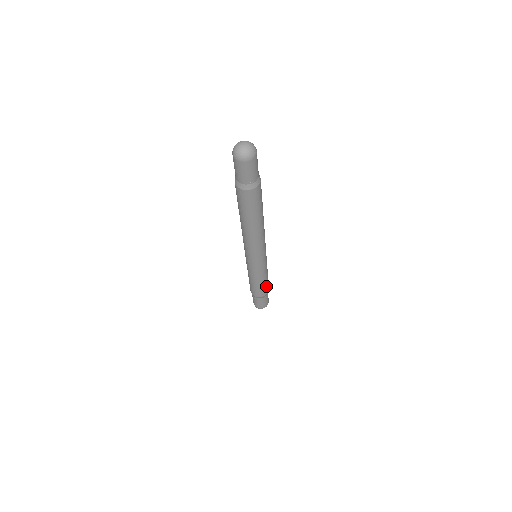
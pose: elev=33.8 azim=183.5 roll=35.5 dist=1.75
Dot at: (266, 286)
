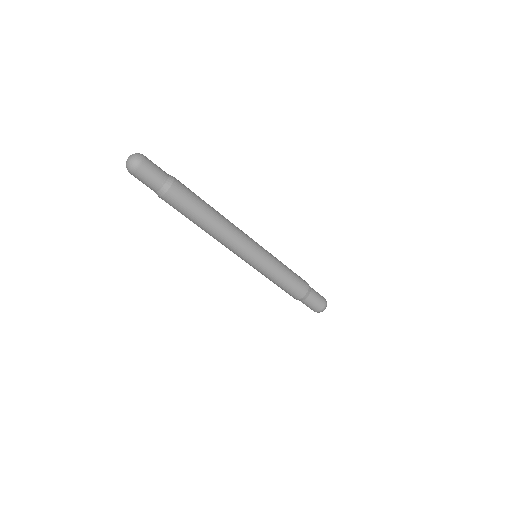
Dot at: (296, 283)
